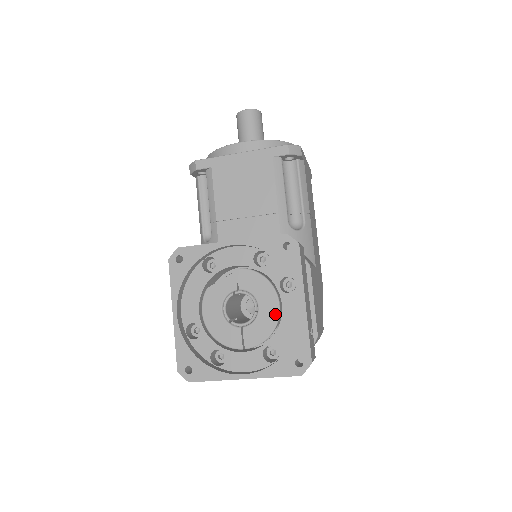
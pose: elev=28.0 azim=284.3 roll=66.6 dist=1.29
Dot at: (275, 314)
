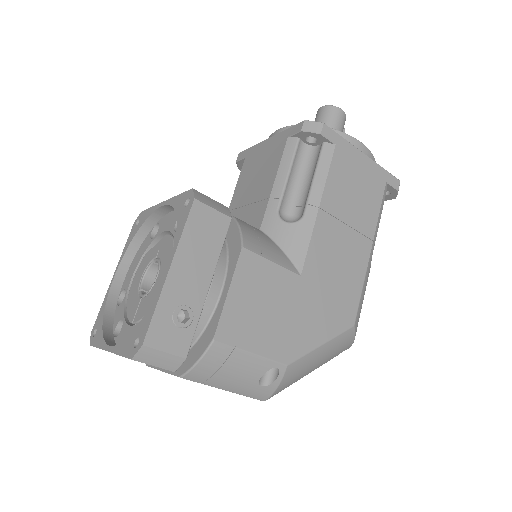
Dot at: occluded
